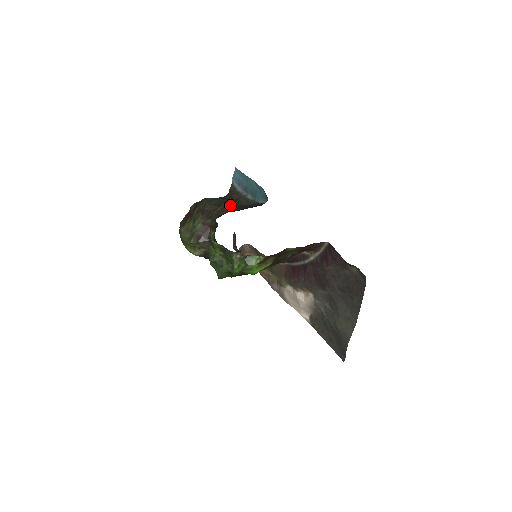
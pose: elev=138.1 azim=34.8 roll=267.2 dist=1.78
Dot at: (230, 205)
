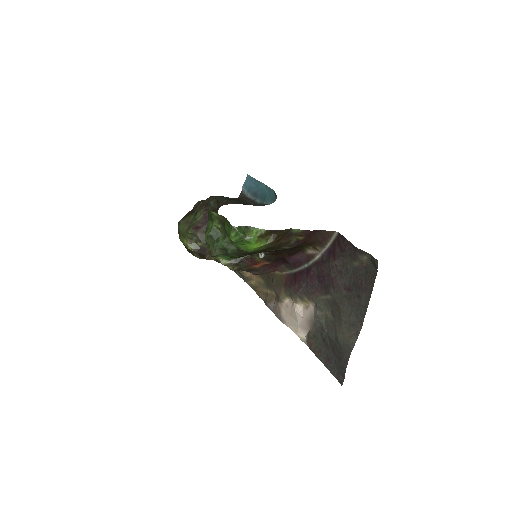
Dot at: (236, 201)
